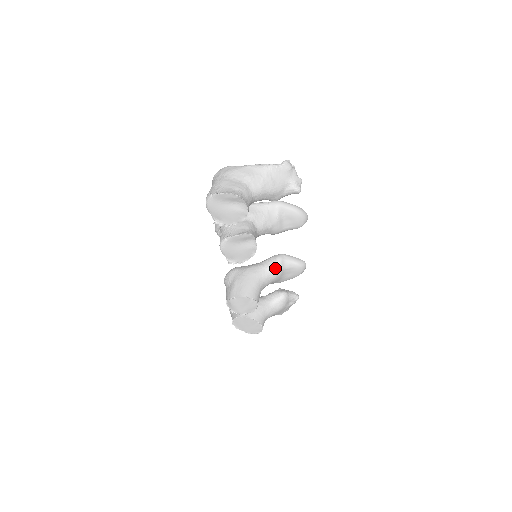
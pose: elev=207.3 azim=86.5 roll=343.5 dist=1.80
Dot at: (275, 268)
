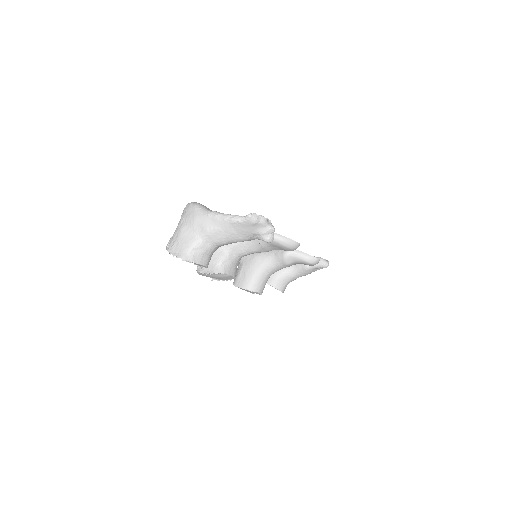
Dot at: (281, 262)
